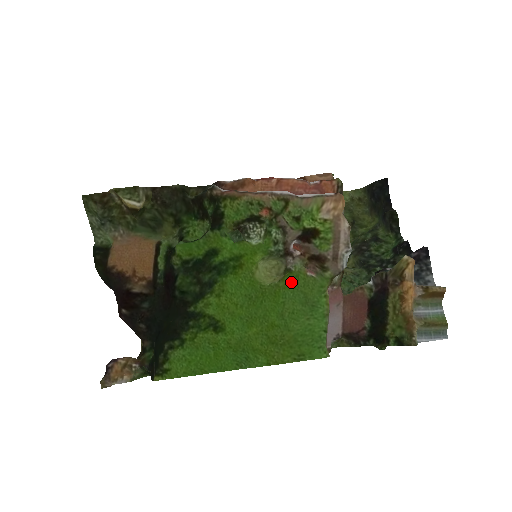
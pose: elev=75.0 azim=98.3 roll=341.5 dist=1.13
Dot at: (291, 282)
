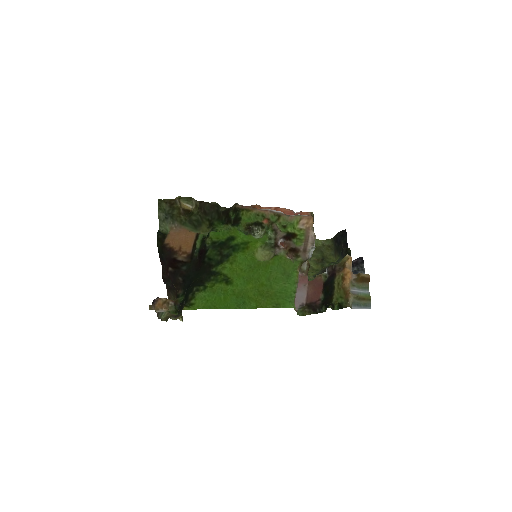
Dot at: (277, 261)
